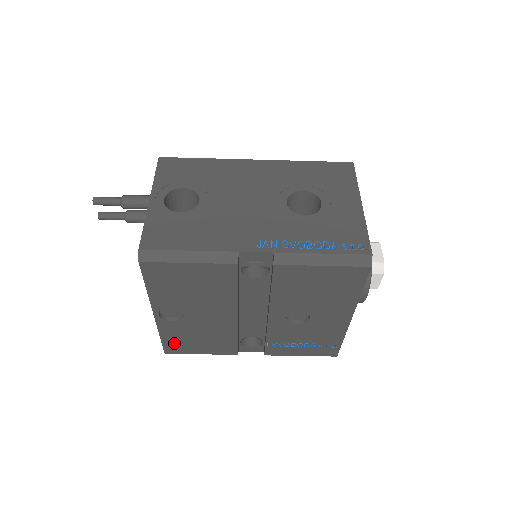
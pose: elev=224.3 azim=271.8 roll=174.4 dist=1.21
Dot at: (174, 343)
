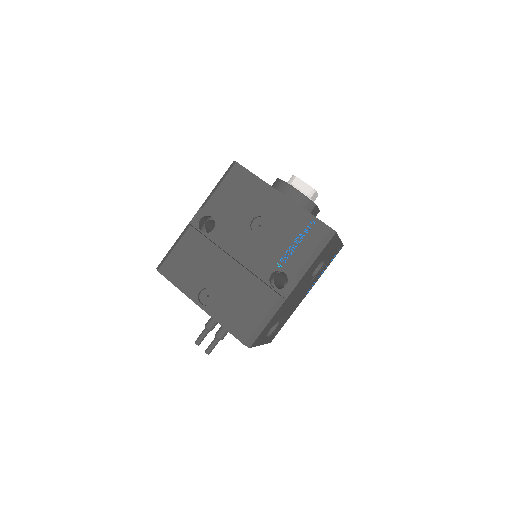
Dot at: (236, 325)
